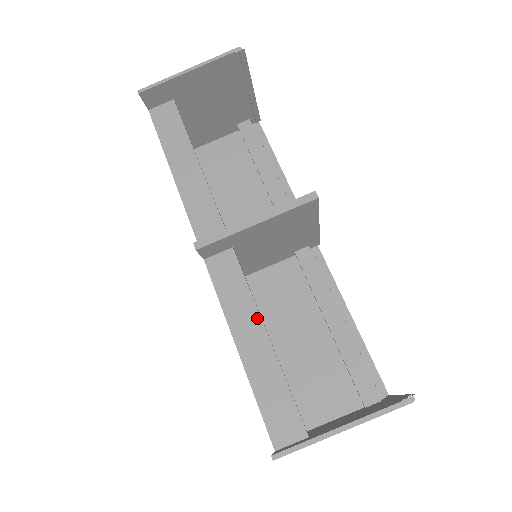
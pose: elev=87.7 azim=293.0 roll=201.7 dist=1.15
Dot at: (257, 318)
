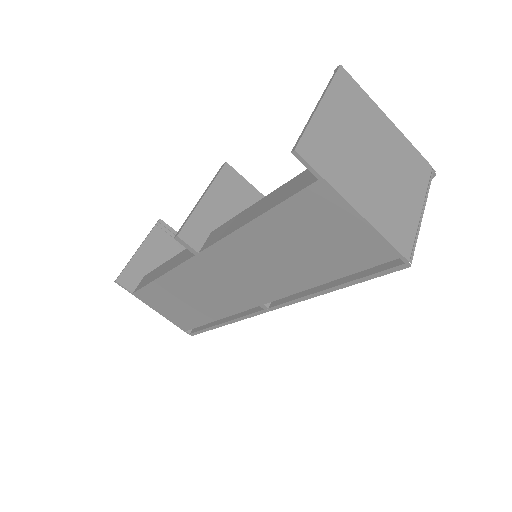
Dot at: (248, 209)
